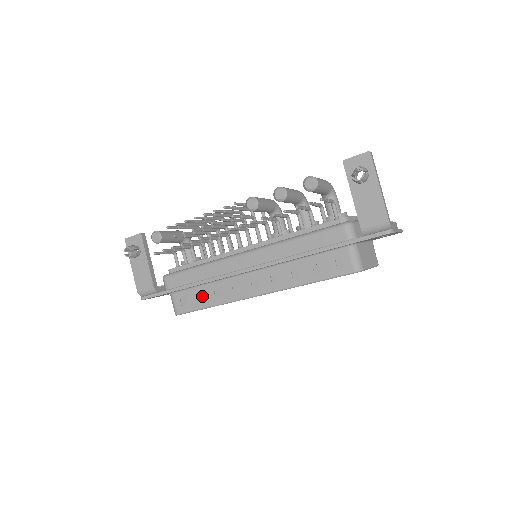
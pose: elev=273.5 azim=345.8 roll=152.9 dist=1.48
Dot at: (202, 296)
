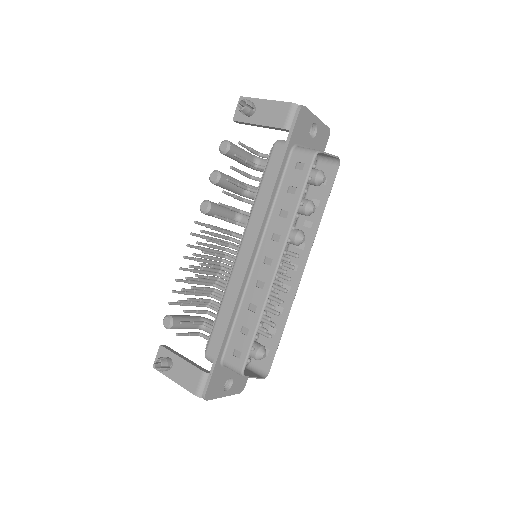
Dot at: (244, 326)
